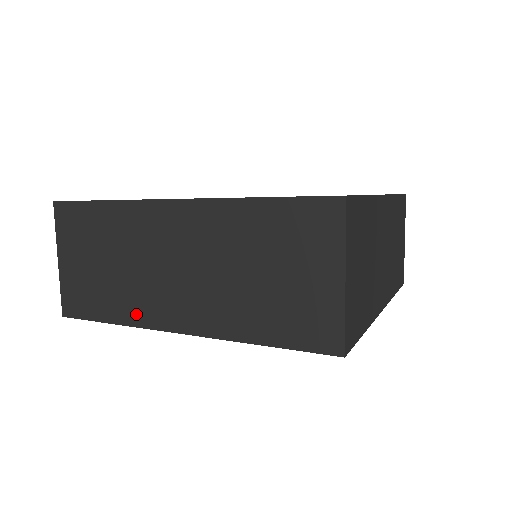
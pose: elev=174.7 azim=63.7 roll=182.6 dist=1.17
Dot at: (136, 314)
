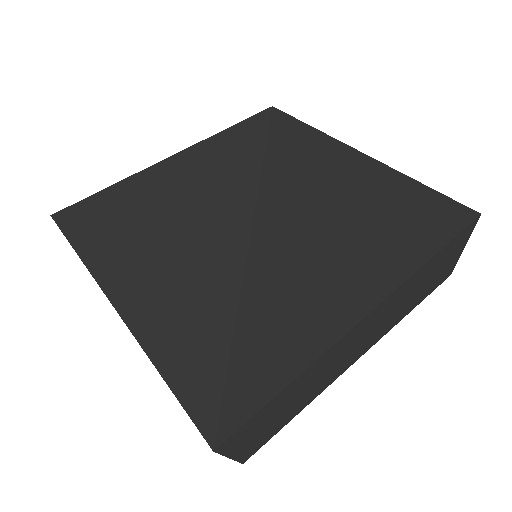
Dot at: occluded
